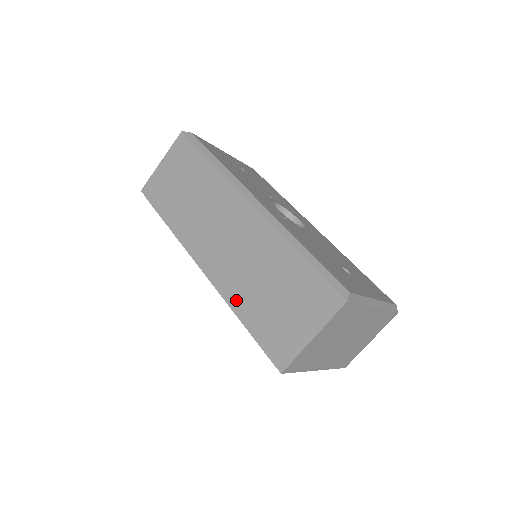
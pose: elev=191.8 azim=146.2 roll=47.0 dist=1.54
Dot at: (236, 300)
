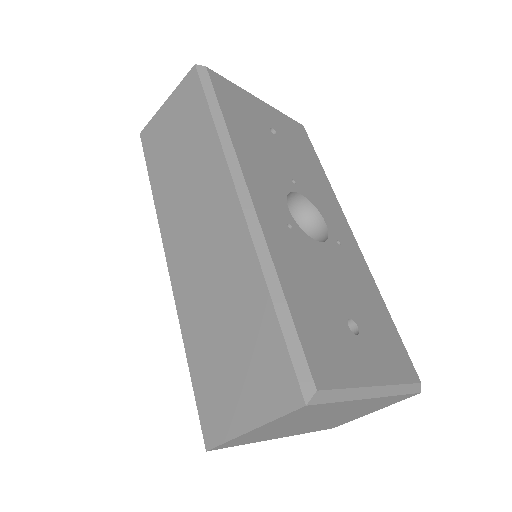
Dot at: (189, 325)
